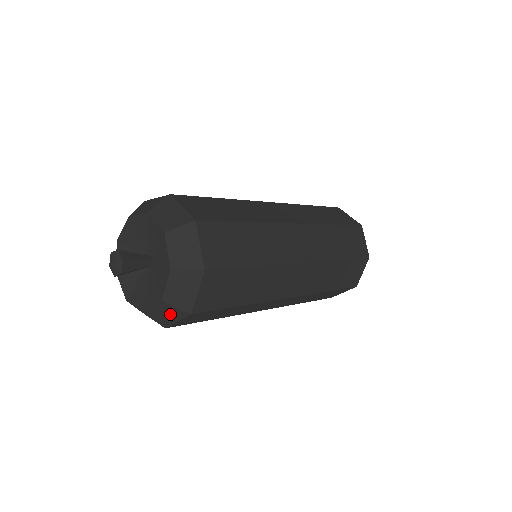
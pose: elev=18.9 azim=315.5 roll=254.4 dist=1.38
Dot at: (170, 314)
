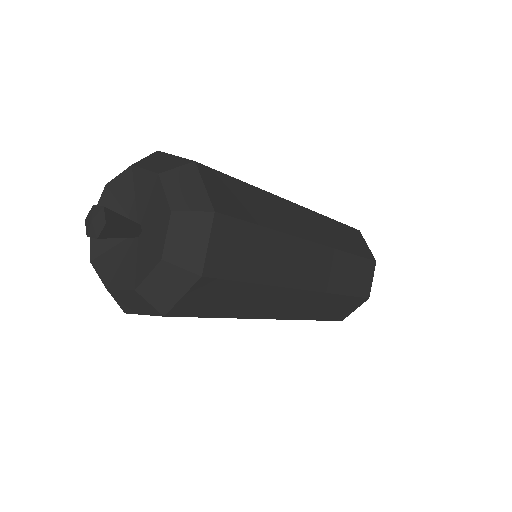
Dot at: (138, 305)
